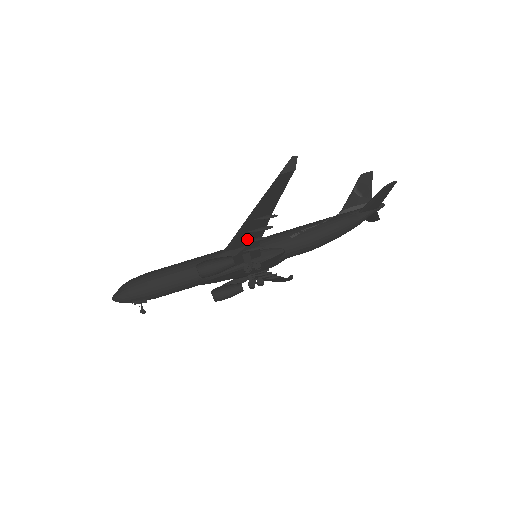
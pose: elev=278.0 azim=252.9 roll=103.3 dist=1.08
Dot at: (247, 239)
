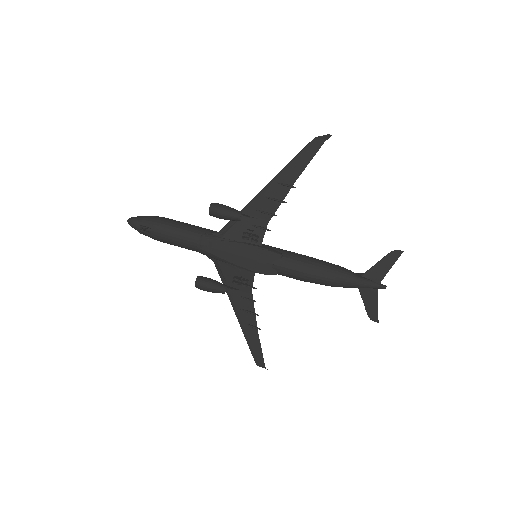
Dot at: (262, 208)
